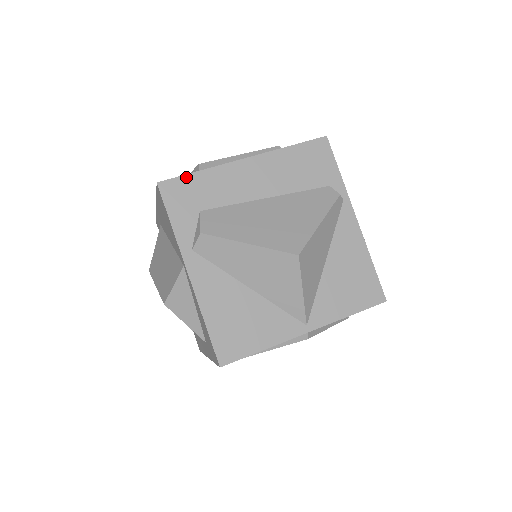
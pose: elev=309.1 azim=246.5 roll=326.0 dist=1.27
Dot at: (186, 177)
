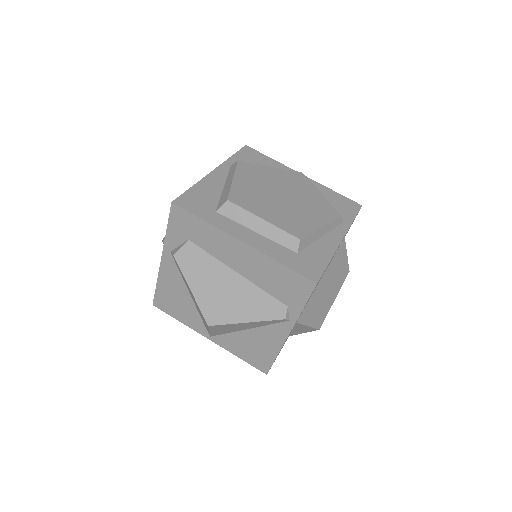
Dot at: (192, 216)
